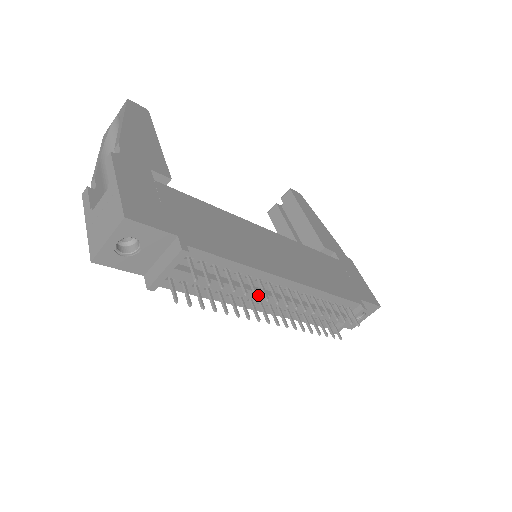
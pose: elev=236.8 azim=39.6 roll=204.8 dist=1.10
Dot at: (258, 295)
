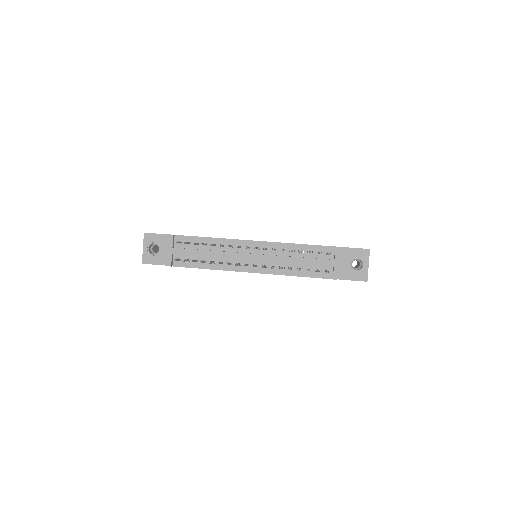
Dot at: (234, 255)
